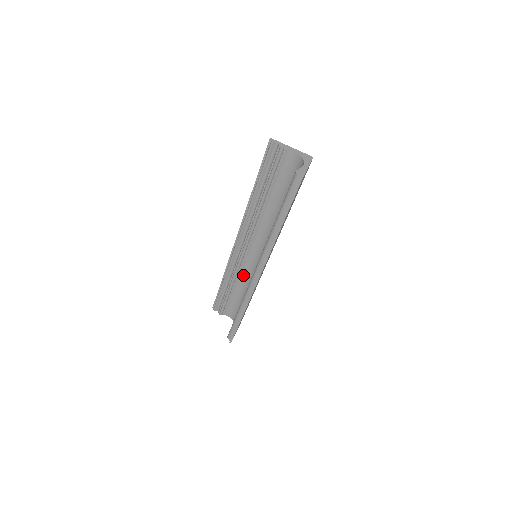
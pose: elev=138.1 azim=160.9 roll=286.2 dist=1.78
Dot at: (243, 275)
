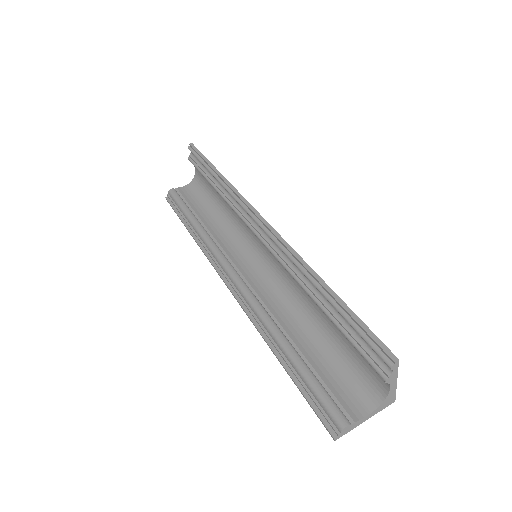
Dot at: occluded
